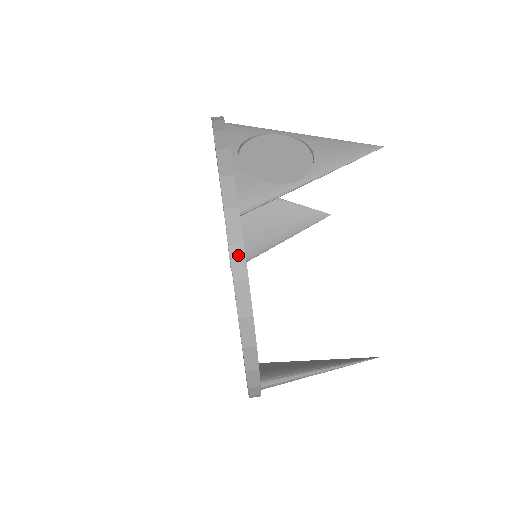
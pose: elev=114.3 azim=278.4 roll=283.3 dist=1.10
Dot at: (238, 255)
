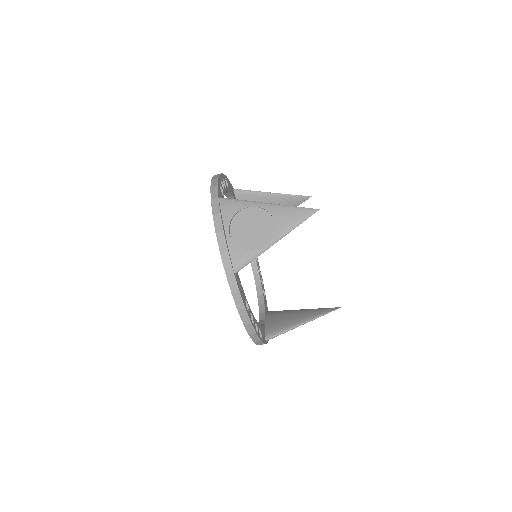
Dot at: (237, 297)
